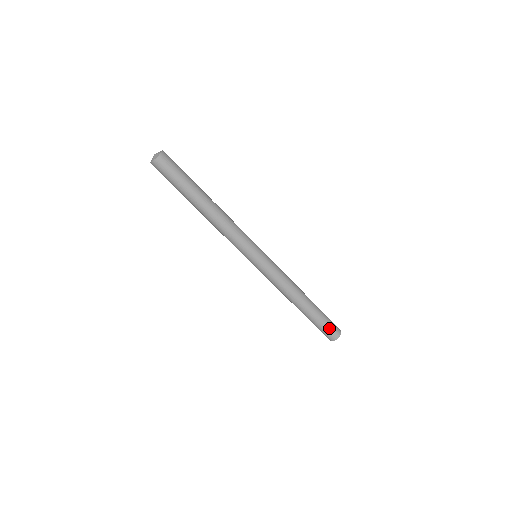
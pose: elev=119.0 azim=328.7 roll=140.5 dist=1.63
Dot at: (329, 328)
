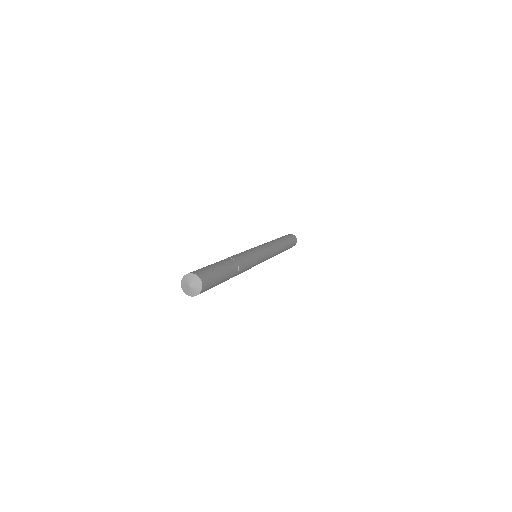
Dot at: (291, 247)
